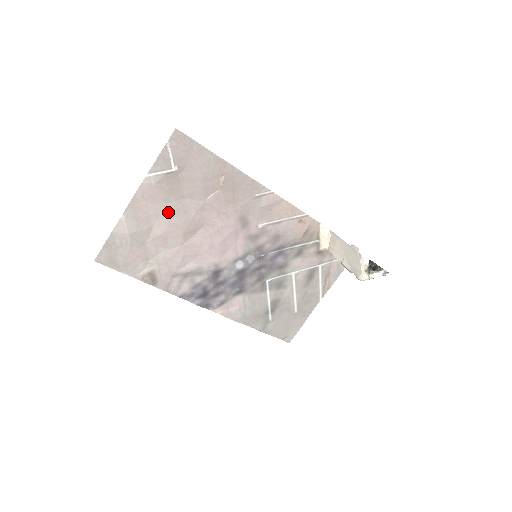
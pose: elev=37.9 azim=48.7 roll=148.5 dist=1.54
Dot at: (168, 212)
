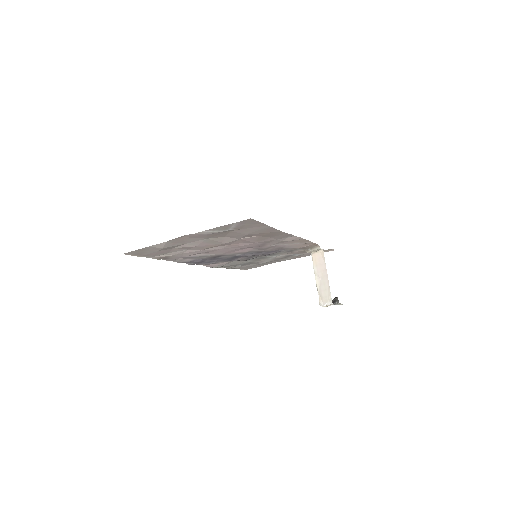
Dot at: (205, 241)
